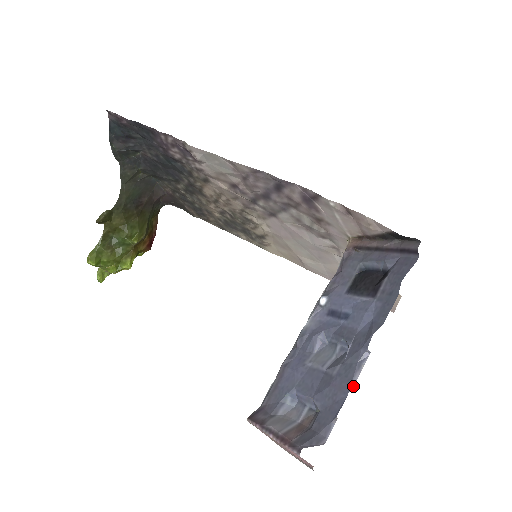
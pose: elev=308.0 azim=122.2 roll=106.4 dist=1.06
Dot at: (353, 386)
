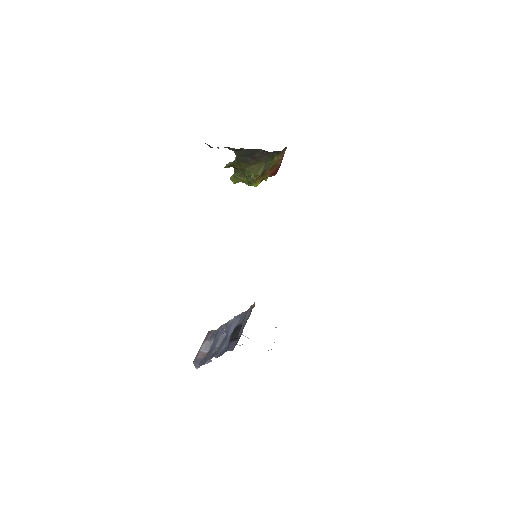
Dot at: occluded
